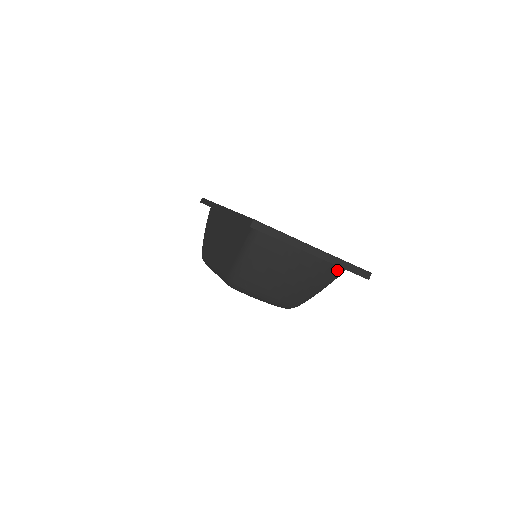
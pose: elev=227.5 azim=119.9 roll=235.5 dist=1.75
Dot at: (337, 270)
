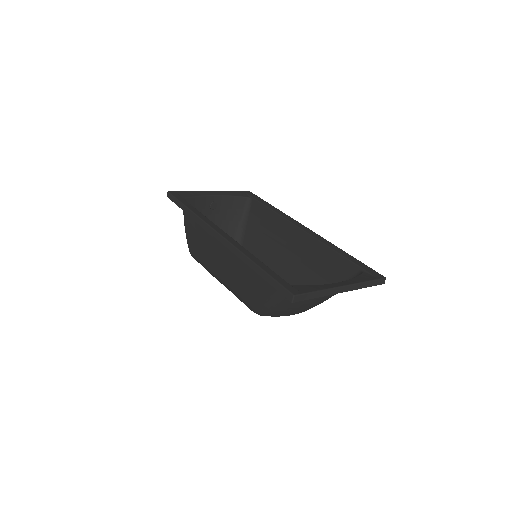
Dot at: occluded
